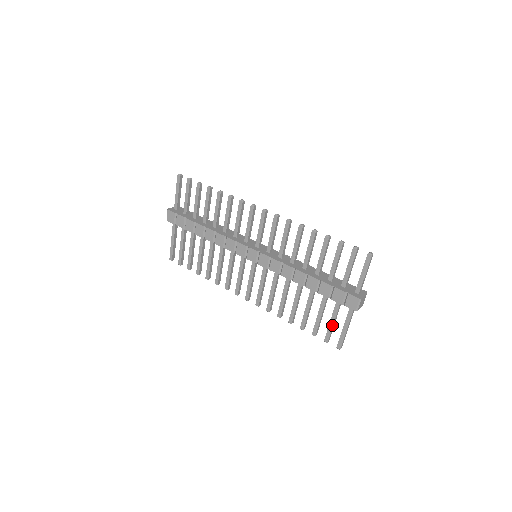
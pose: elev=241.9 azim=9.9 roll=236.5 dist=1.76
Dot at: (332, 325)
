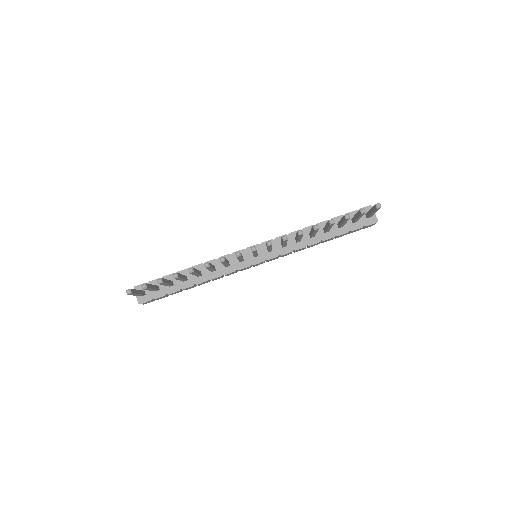
Dot at: occluded
